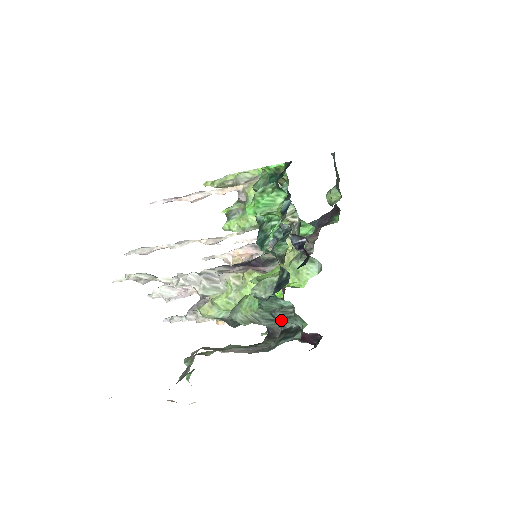
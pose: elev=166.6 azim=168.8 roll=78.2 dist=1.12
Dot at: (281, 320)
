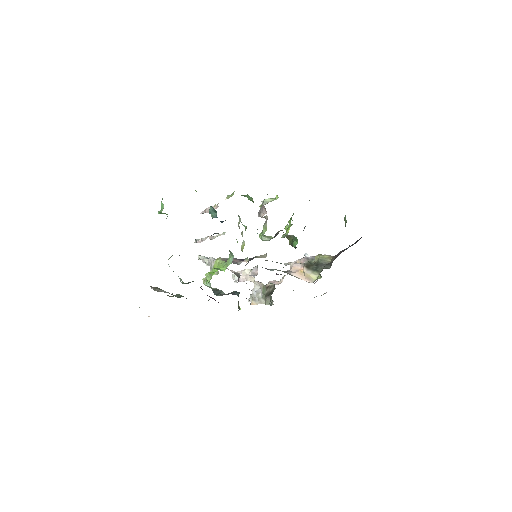
Dot at: occluded
